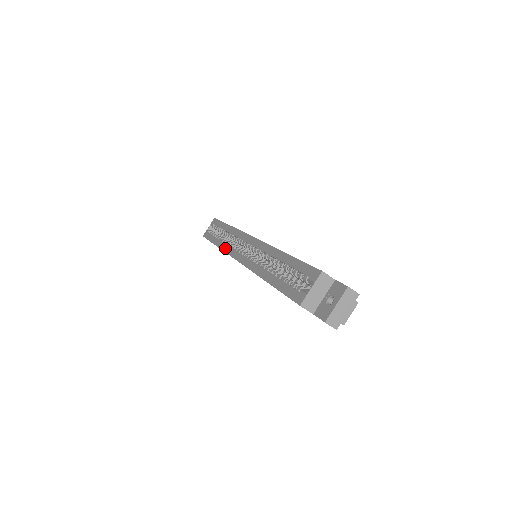
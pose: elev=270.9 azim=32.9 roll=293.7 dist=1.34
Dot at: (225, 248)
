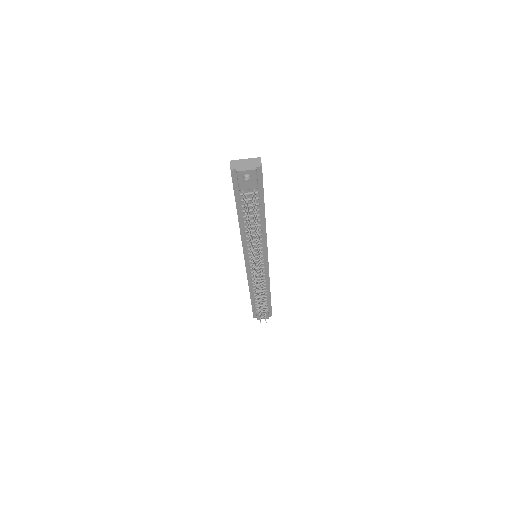
Dot at: occluded
